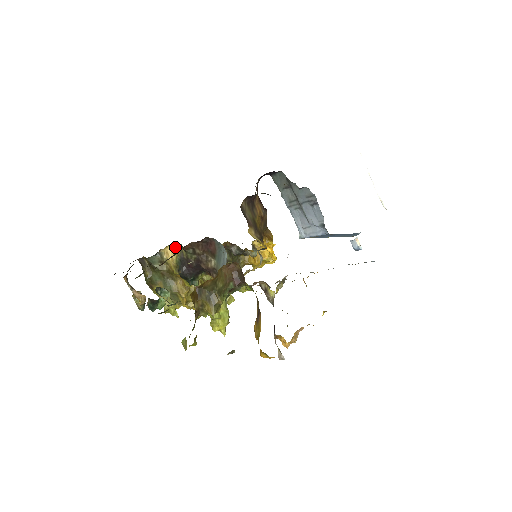
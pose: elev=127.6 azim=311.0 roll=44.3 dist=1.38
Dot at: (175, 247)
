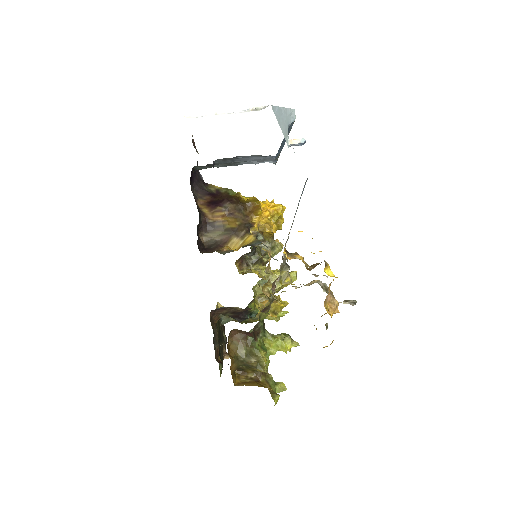
Dot at: (221, 305)
